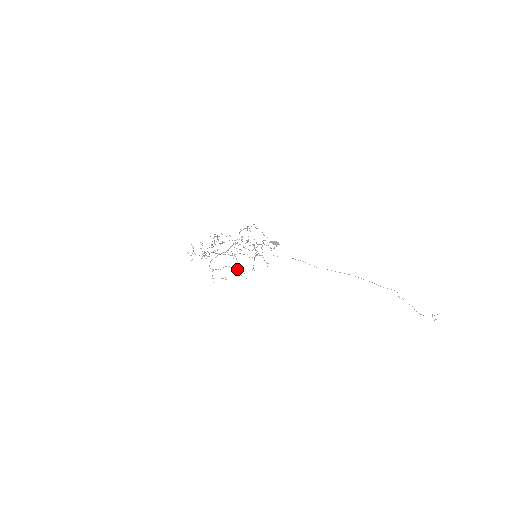
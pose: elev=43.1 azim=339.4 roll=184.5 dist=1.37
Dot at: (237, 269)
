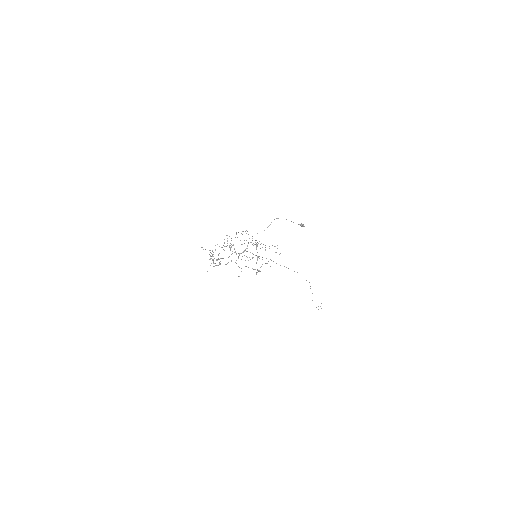
Dot at: occluded
